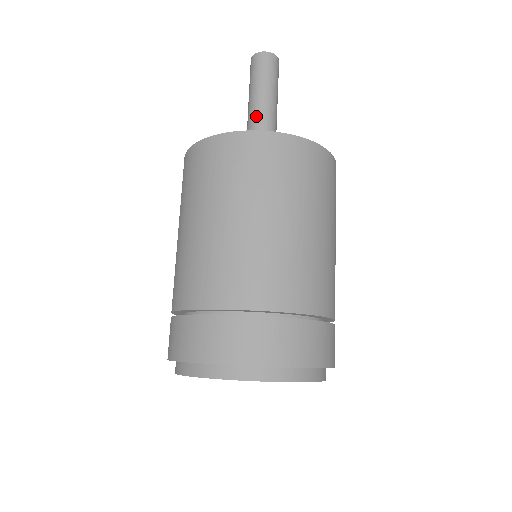
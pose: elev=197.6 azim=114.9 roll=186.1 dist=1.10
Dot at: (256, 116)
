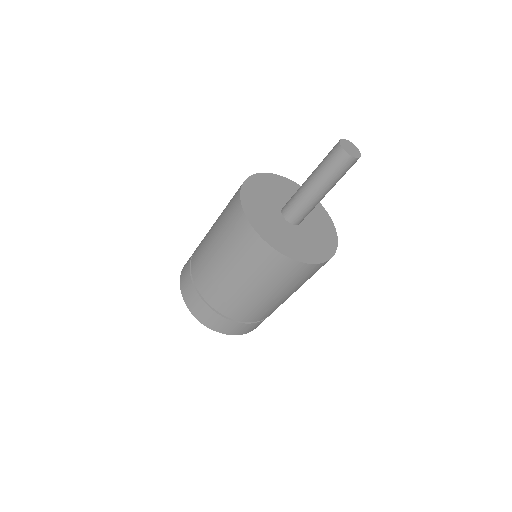
Dot at: (312, 199)
